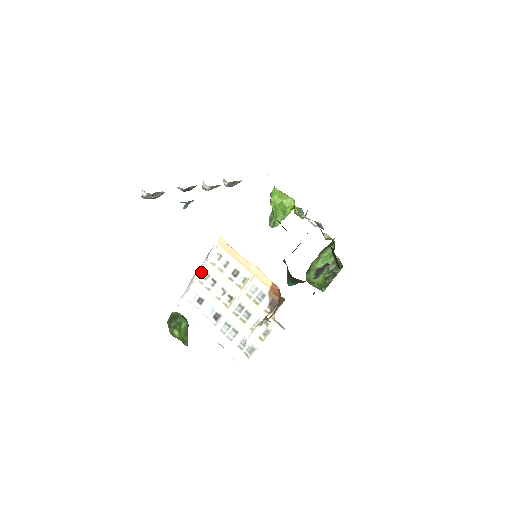
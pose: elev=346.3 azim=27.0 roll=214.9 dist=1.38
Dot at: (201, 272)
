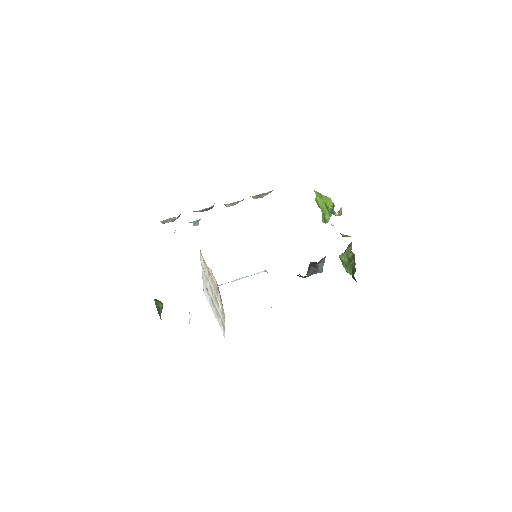
Dot at: (202, 270)
